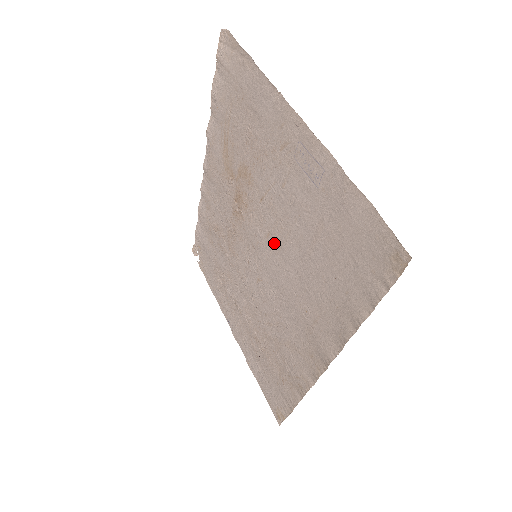
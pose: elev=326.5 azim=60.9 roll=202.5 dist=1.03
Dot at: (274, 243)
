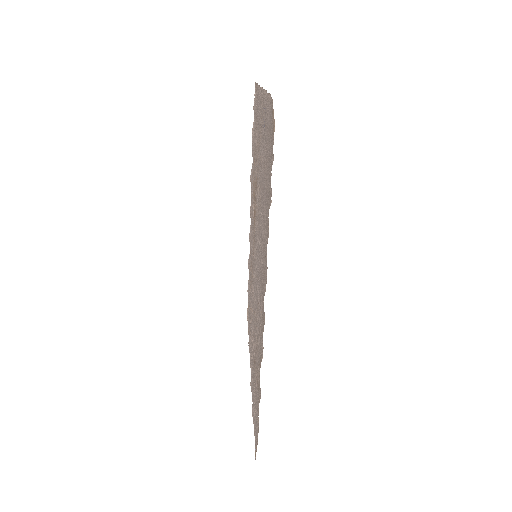
Dot at: occluded
